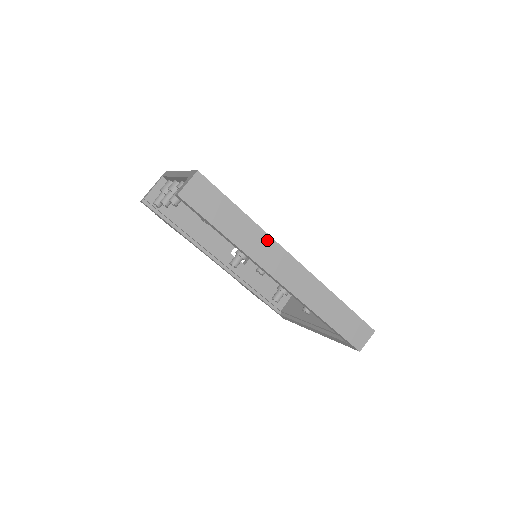
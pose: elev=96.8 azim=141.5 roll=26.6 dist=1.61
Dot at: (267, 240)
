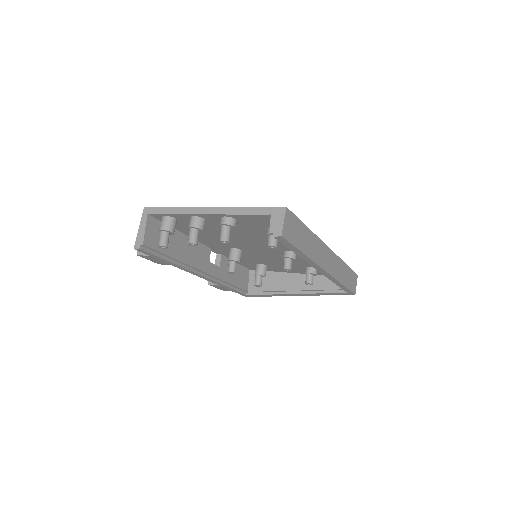
Dot at: (318, 242)
